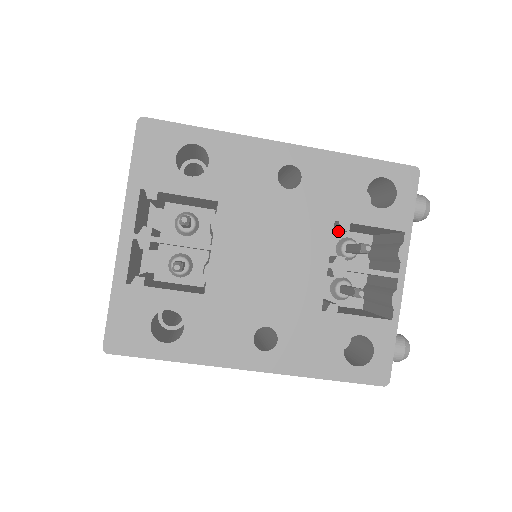
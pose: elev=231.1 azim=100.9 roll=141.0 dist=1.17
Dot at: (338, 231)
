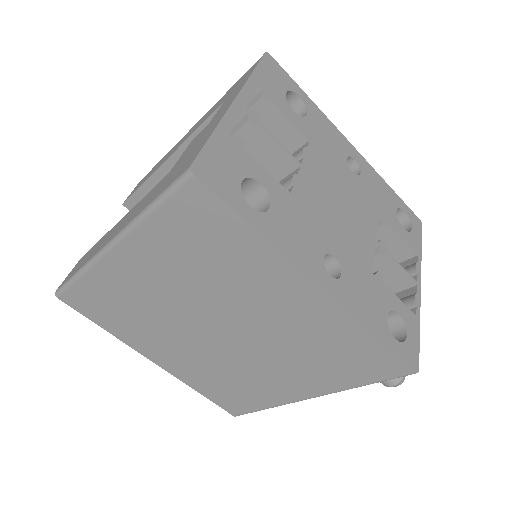
Dot at: occluded
